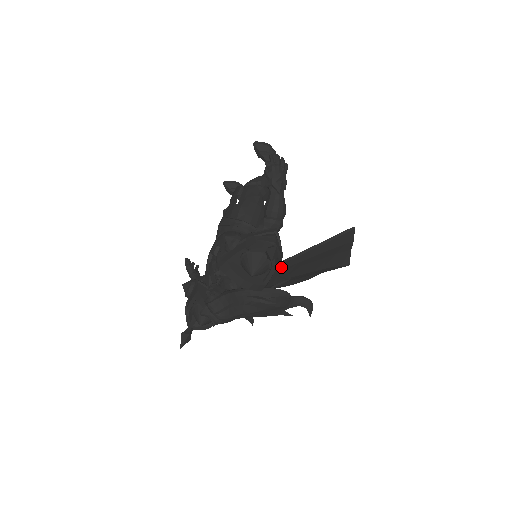
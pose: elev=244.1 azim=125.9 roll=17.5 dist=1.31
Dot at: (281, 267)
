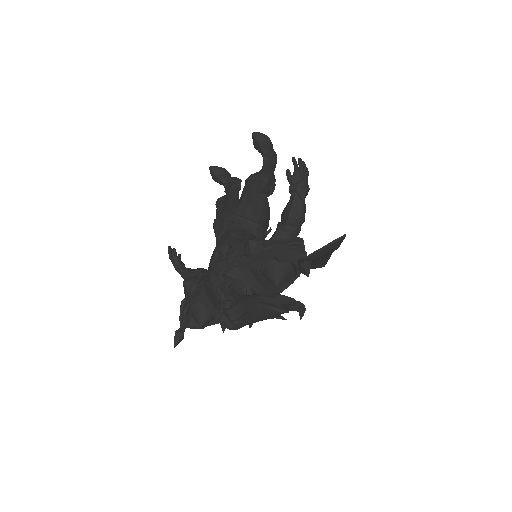
Dot at: occluded
